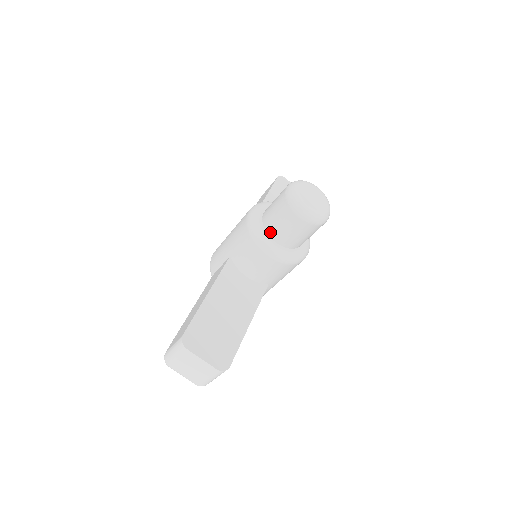
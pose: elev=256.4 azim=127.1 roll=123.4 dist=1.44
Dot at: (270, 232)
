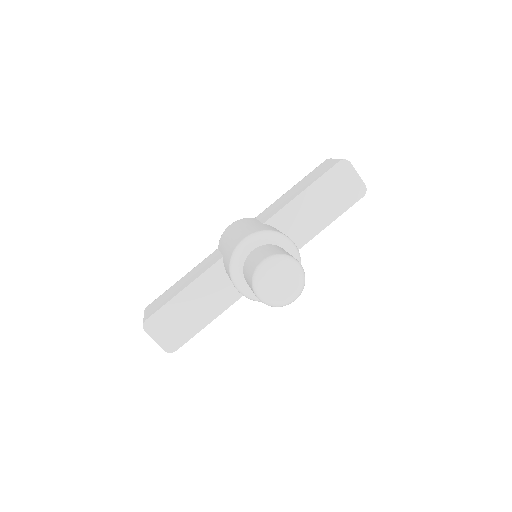
Dot at: (244, 276)
